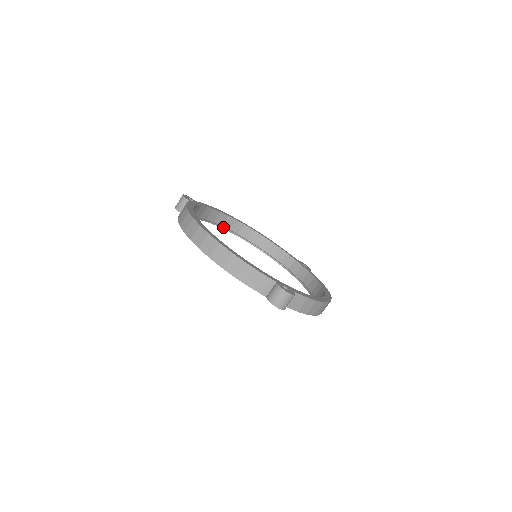
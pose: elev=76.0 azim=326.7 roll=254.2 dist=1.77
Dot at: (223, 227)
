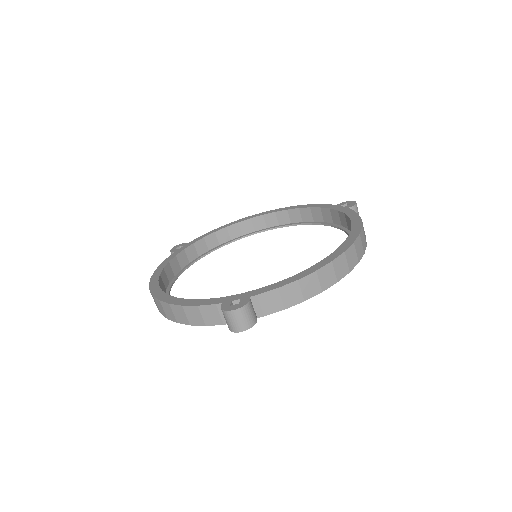
Dot at: (244, 236)
